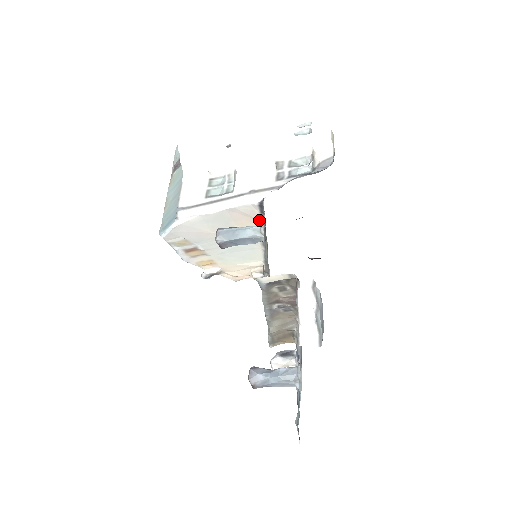
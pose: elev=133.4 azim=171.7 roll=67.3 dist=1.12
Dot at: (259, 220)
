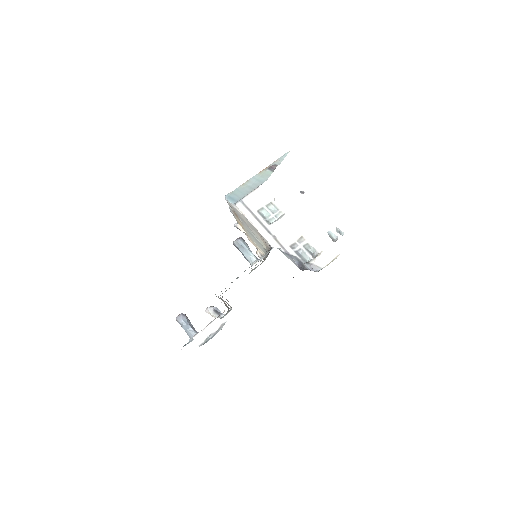
Dot at: (269, 248)
